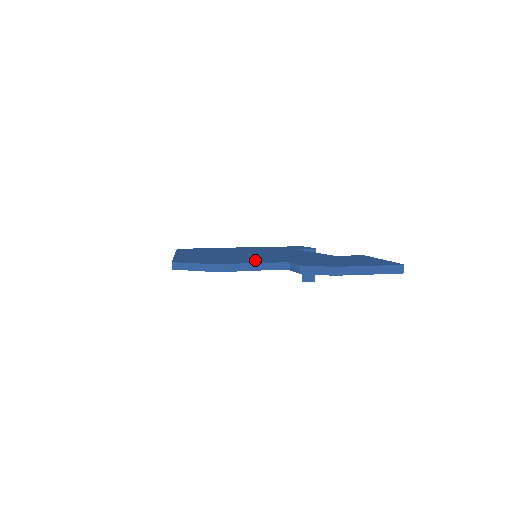
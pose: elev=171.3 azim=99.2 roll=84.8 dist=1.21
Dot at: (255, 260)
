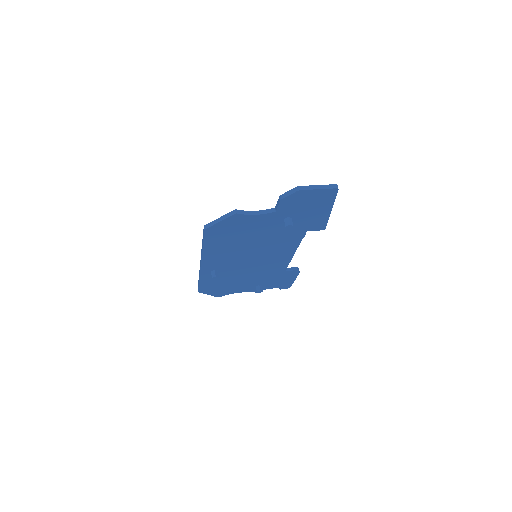
Dot at: occluded
